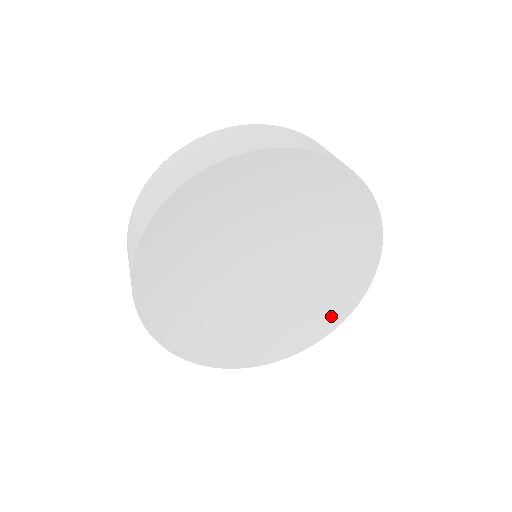
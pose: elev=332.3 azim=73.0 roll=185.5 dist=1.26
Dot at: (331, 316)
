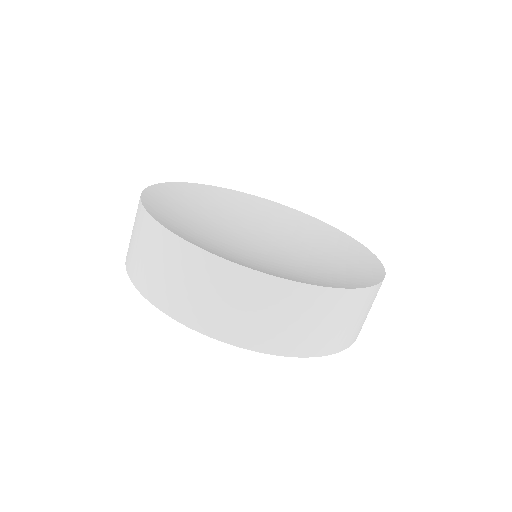
Dot at: occluded
